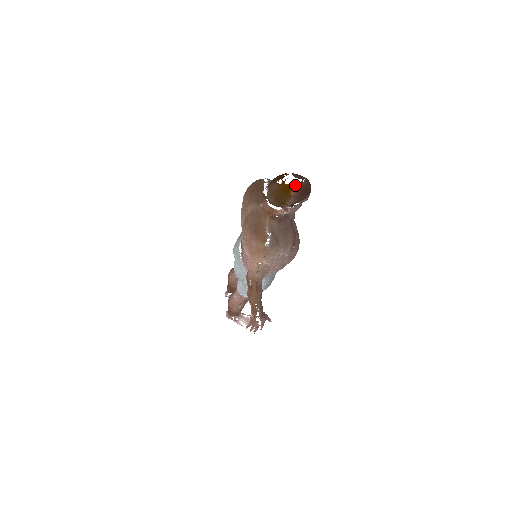
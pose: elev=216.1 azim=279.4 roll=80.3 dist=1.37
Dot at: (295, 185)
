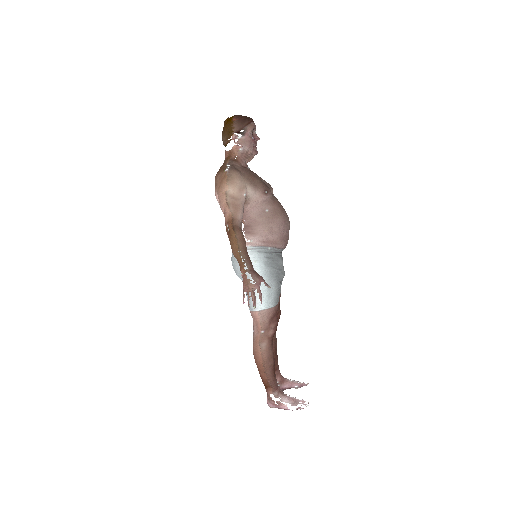
Dot at: (236, 116)
